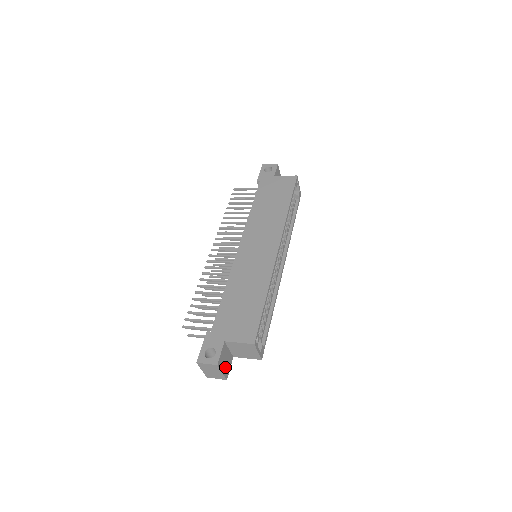
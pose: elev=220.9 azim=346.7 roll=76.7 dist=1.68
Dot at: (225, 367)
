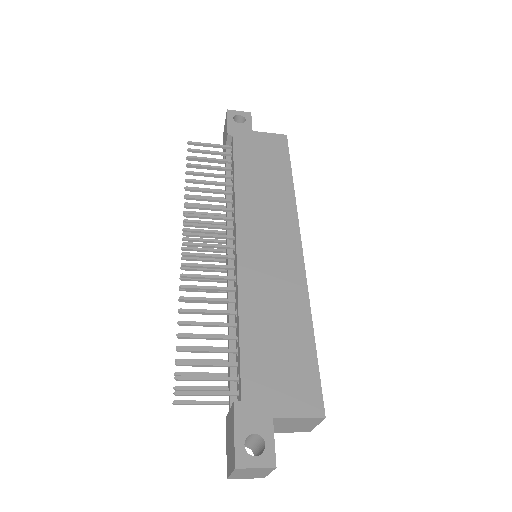
Dot at: occluded
